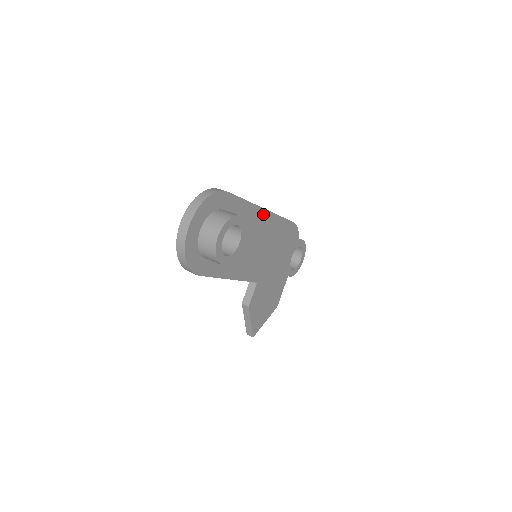
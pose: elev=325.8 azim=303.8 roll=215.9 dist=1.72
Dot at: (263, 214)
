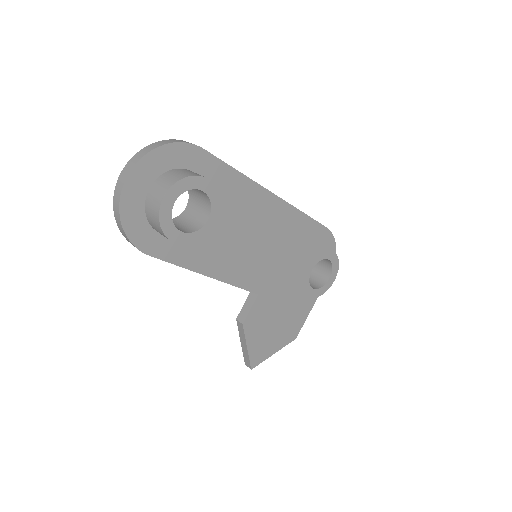
Dot at: (270, 200)
